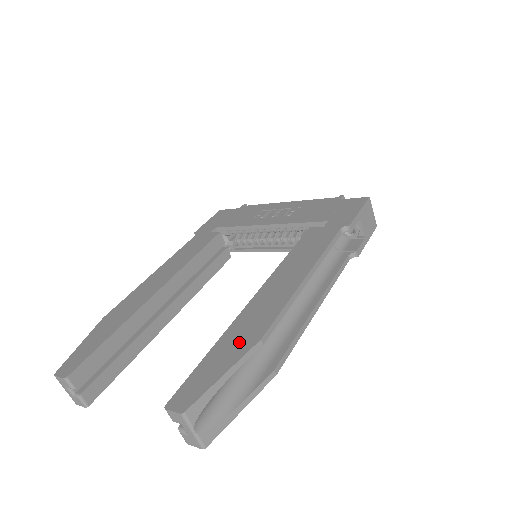
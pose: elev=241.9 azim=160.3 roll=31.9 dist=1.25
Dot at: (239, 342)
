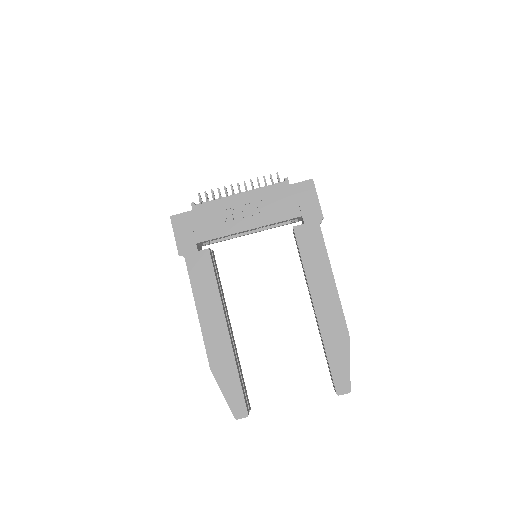
Dot at: (339, 342)
